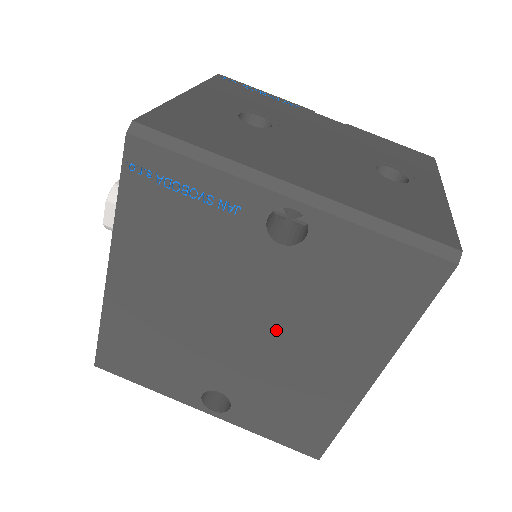
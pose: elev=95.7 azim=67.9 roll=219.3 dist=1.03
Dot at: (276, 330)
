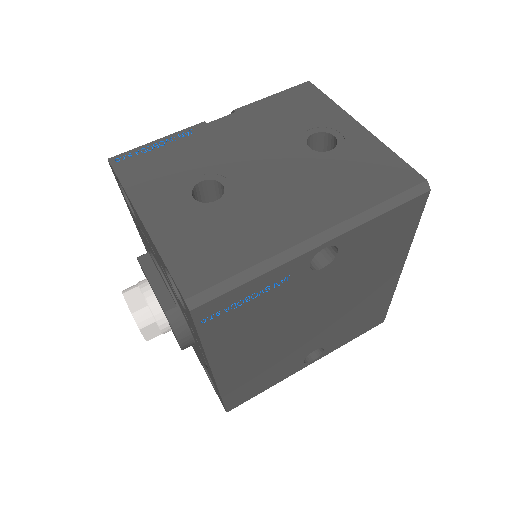
Dot at: (337, 301)
